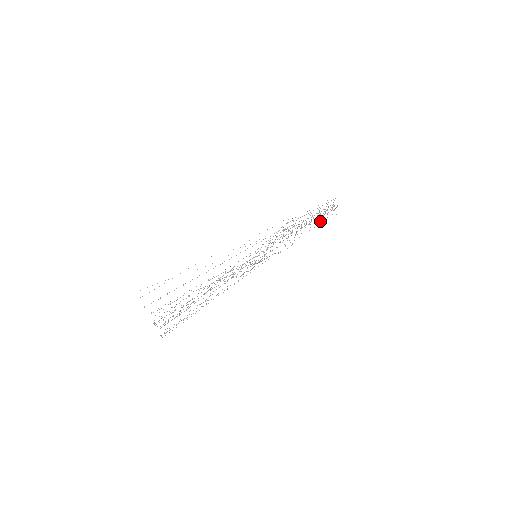
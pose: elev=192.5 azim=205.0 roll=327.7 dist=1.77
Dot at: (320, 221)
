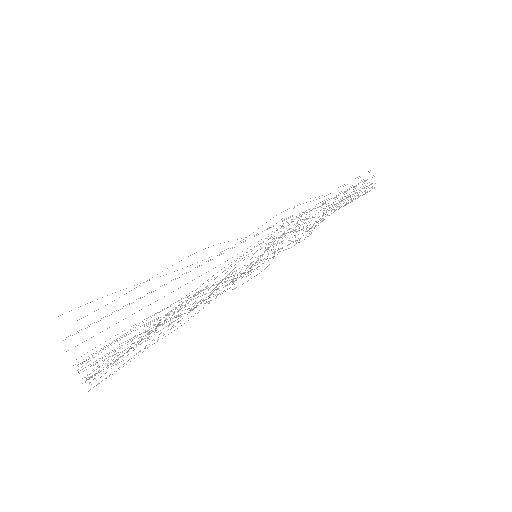
Dot at: (345, 204)
